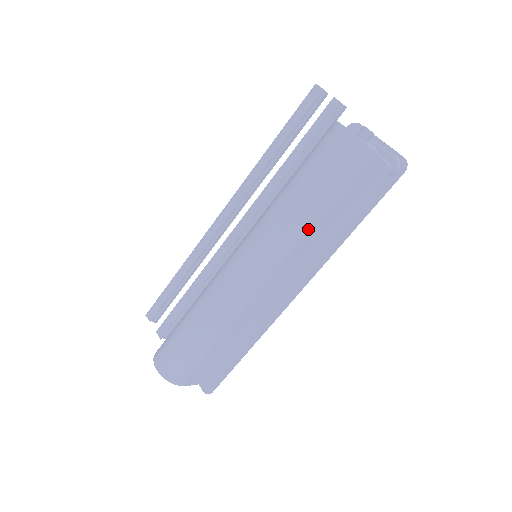
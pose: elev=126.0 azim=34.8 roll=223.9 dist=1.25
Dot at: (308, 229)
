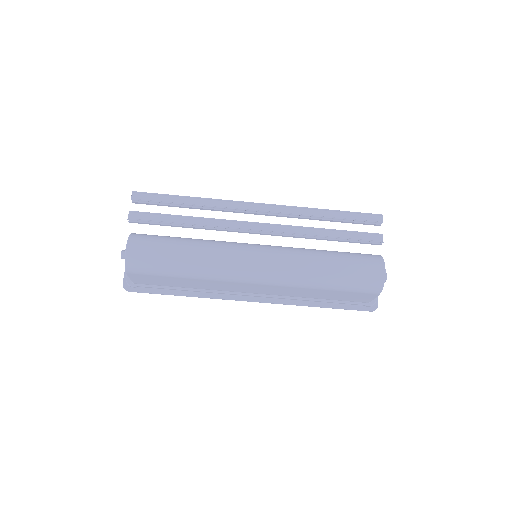
Dot at: (310, 286)
